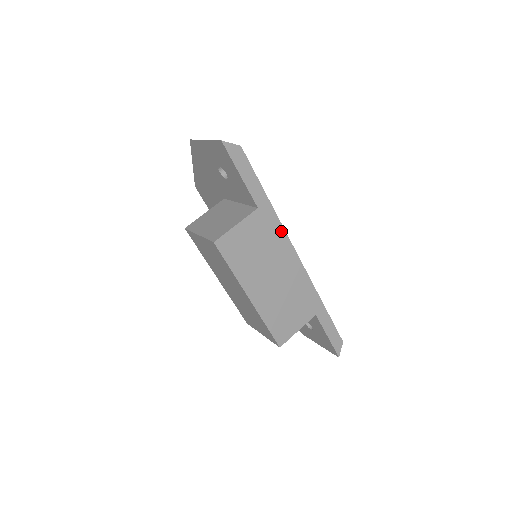
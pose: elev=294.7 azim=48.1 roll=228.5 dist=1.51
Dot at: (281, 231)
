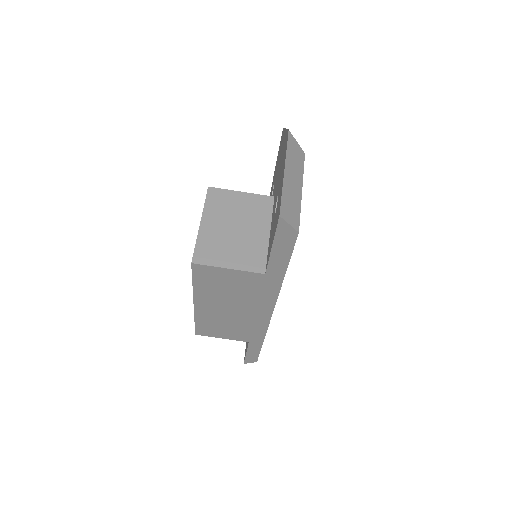
Dot at: (273, 297)
